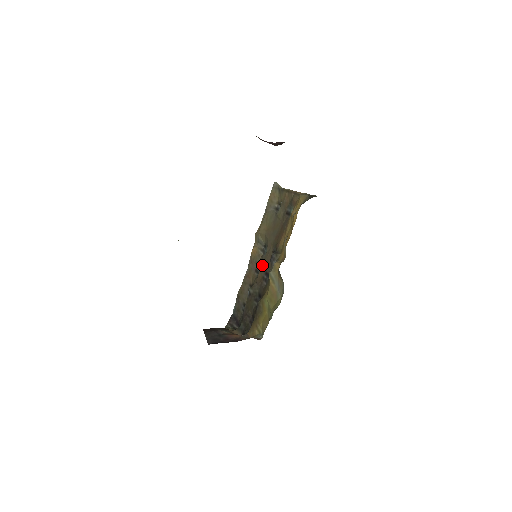
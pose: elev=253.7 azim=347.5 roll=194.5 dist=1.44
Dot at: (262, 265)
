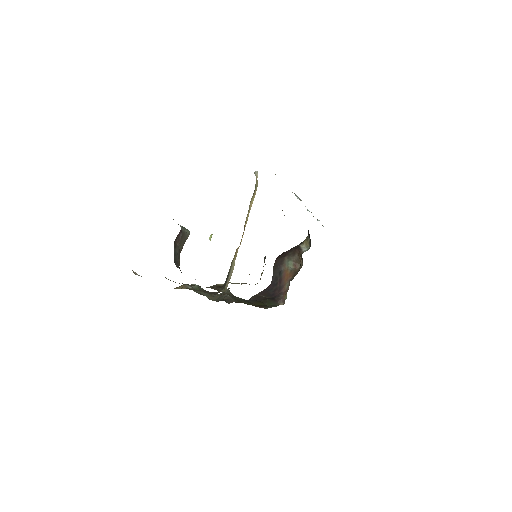
Dot at: occluded
